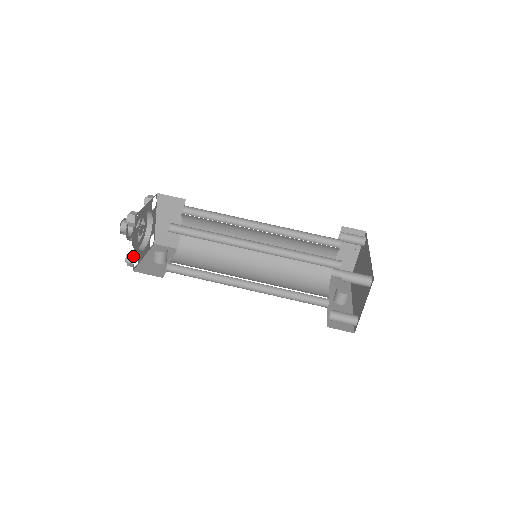
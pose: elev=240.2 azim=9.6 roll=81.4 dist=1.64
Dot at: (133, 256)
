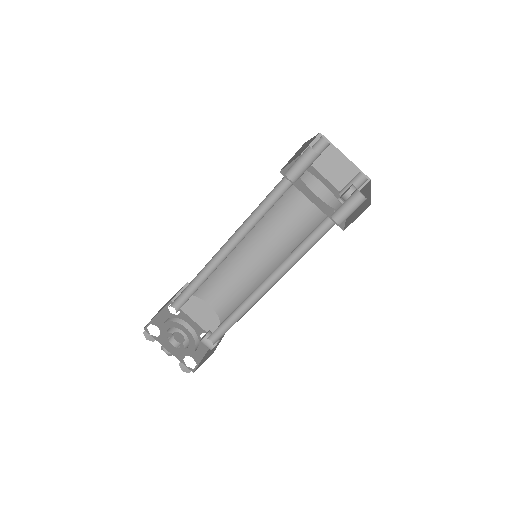
Dot at: occluded
